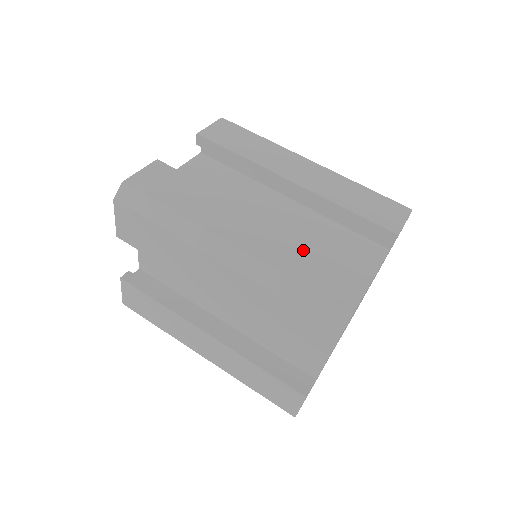
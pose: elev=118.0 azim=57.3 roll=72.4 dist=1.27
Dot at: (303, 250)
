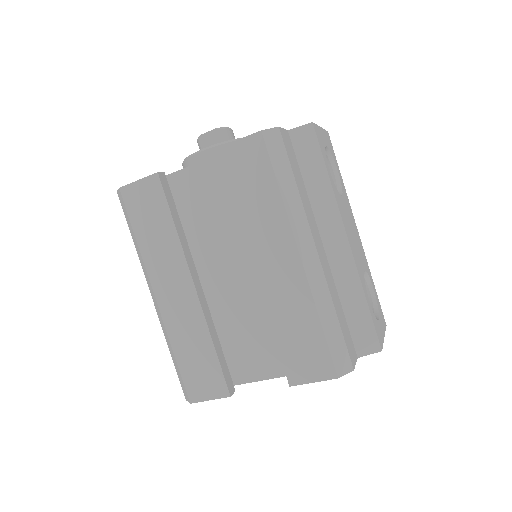
Dot at: (199, 341)
